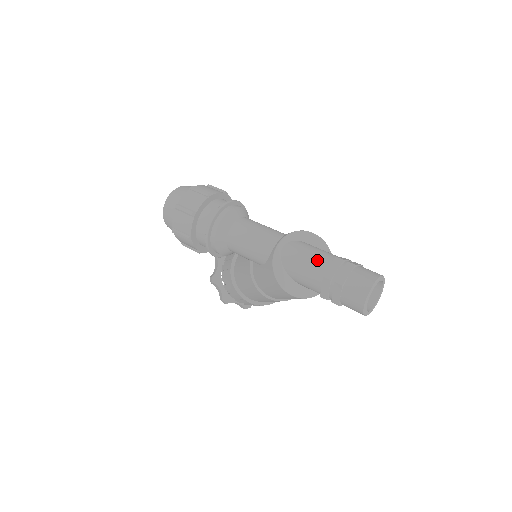
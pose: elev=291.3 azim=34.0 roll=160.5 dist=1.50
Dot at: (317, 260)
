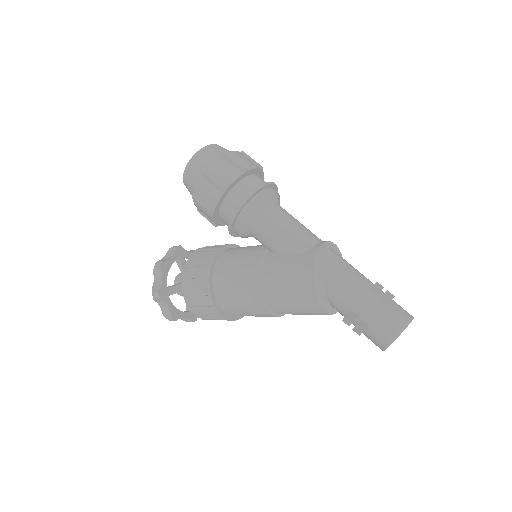
Dot at: (360, 274)
